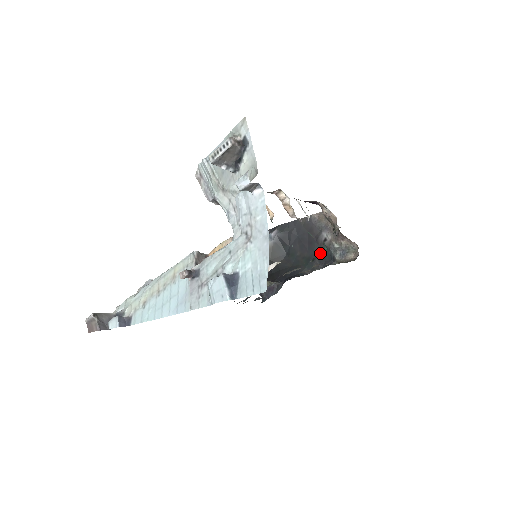
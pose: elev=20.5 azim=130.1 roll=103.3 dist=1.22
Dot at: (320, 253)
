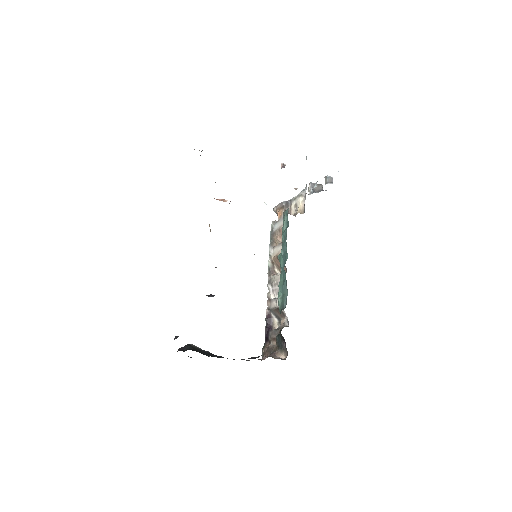
Dot at: occluded
